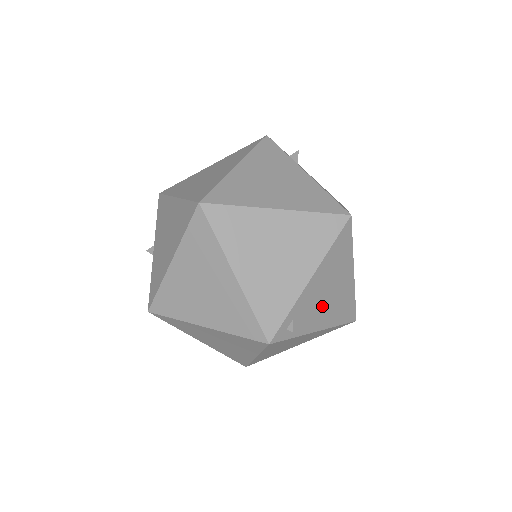
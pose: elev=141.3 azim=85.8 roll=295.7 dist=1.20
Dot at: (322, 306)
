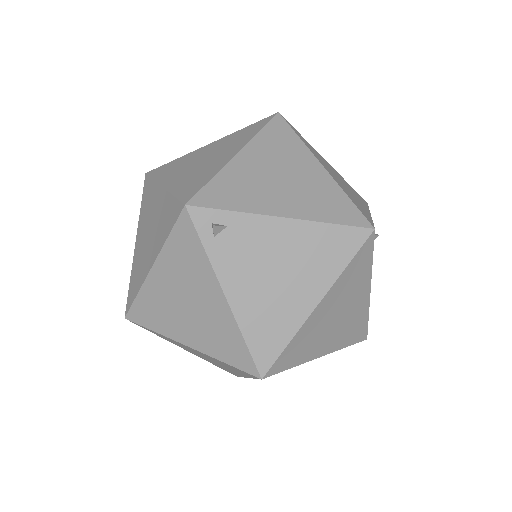
Dot at: (259, 274)
